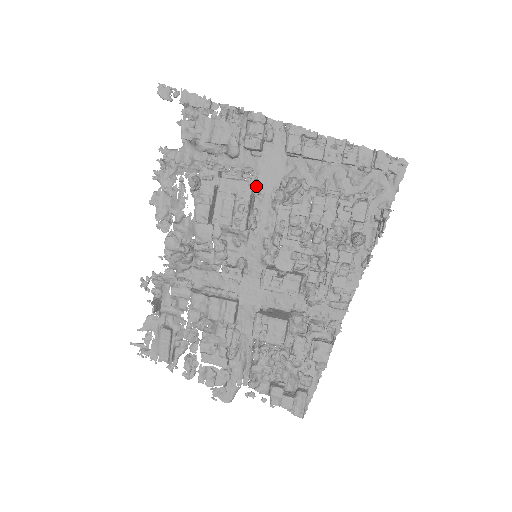
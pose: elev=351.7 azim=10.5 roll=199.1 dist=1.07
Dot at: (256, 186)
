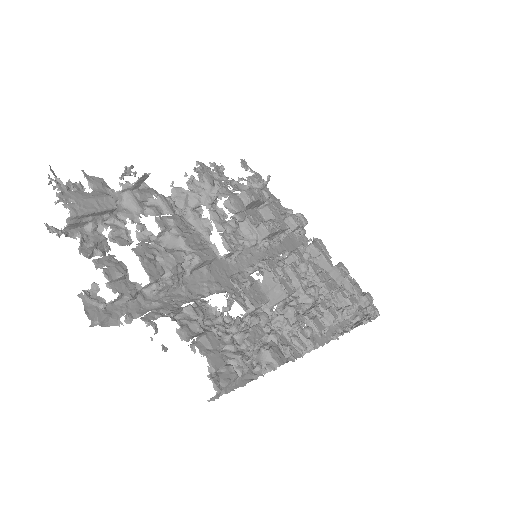
Dot at: (283, 234)
